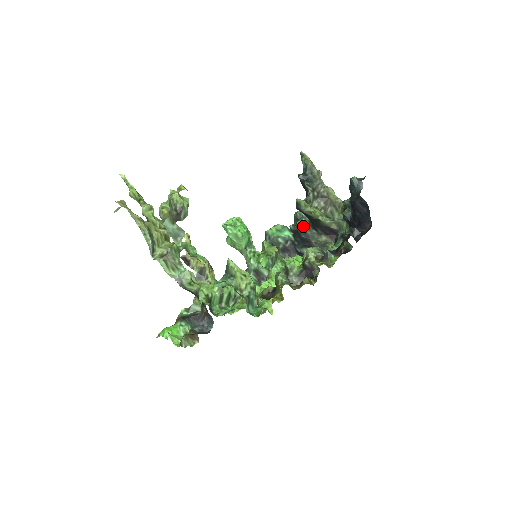
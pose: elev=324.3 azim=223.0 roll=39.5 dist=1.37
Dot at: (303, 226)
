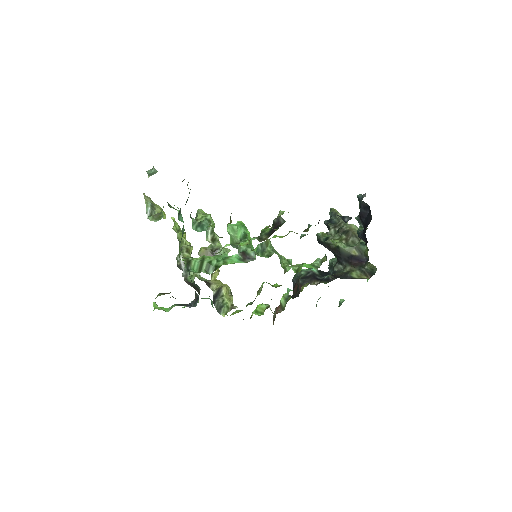
Dot at: (332, 267)
